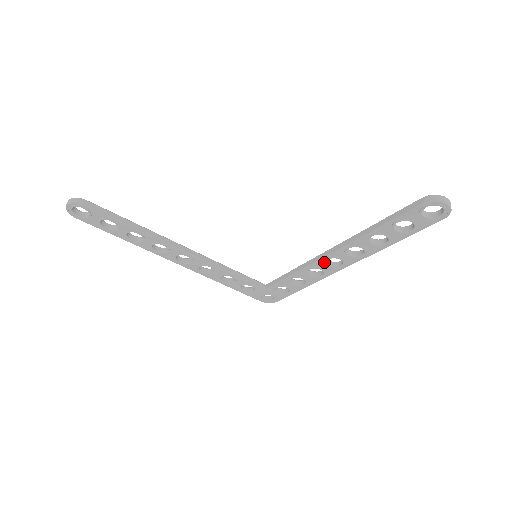
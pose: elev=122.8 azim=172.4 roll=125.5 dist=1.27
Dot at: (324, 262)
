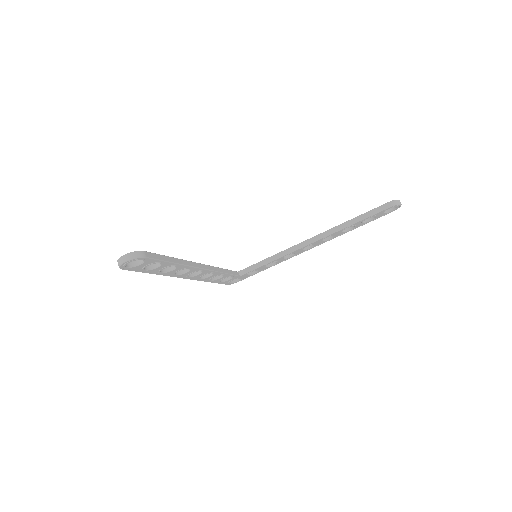
Dot at: (302, 248)
